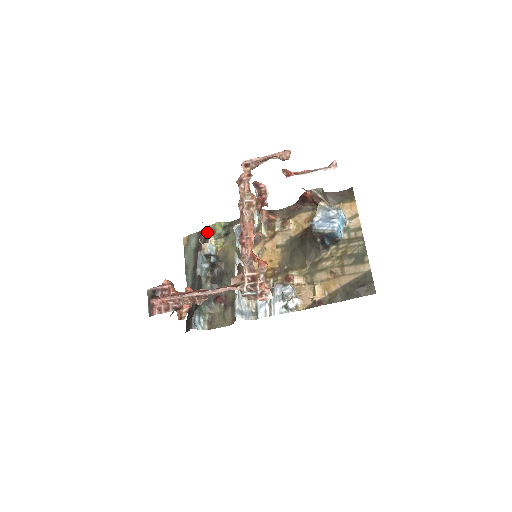
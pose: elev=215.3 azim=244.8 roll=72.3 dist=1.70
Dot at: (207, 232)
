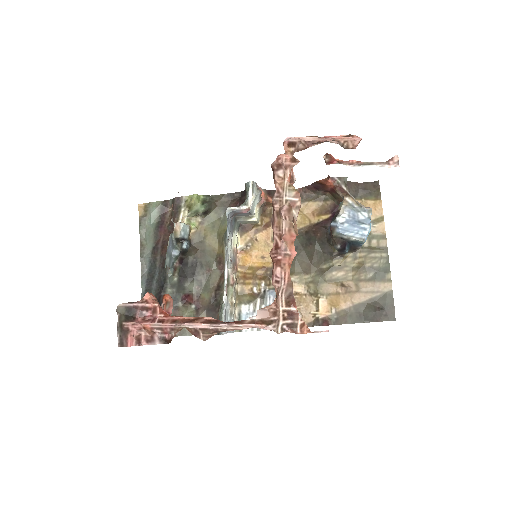
Dot at: (178, 205)
